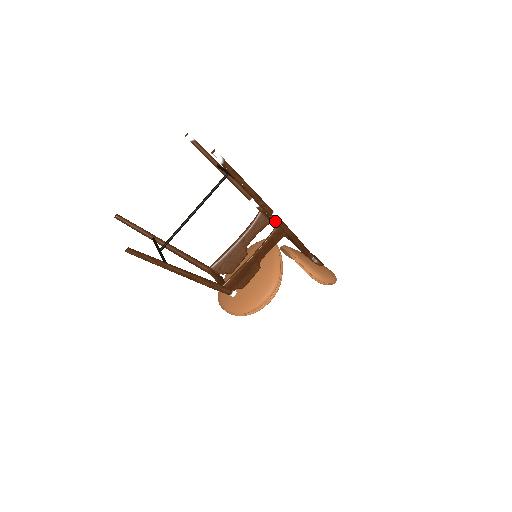
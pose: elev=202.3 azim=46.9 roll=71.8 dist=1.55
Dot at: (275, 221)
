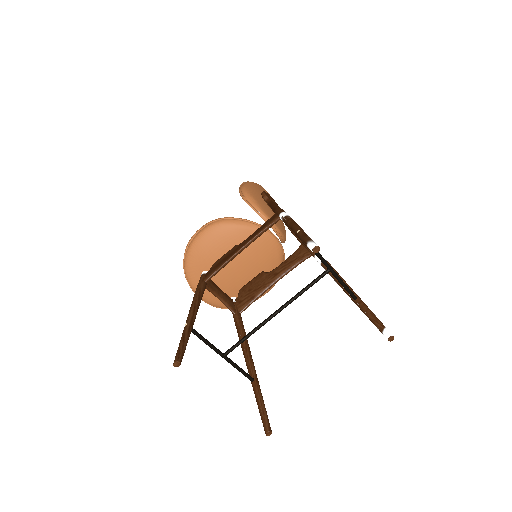
Dot at: occluded
